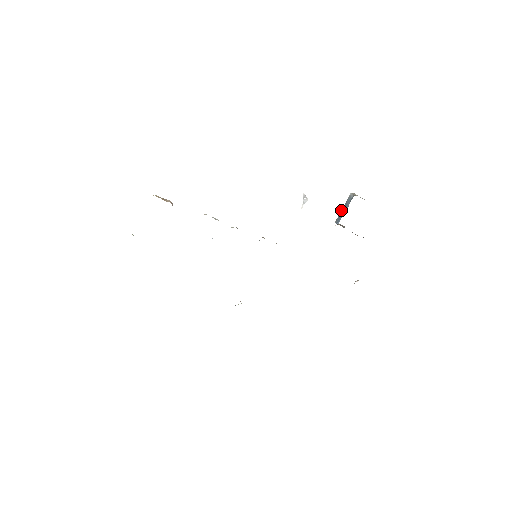
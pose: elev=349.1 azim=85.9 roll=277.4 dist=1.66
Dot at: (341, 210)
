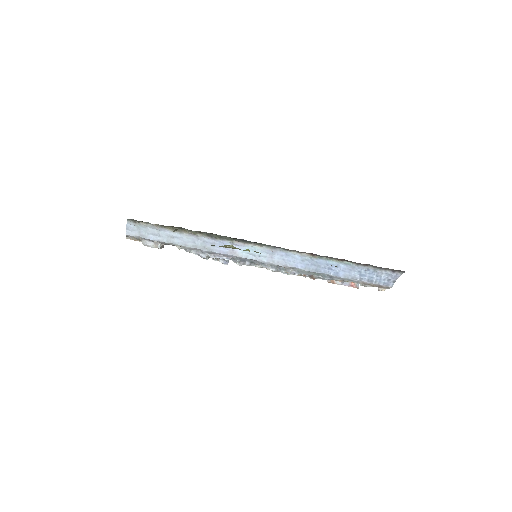
Dot at: occluded
